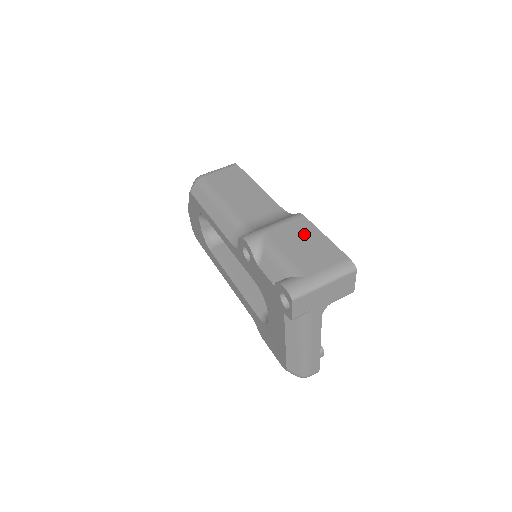
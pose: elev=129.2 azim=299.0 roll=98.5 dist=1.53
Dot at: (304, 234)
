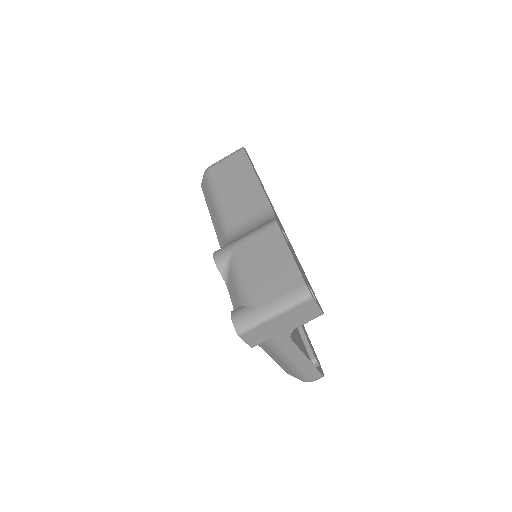
Dot at: (270, 250)
